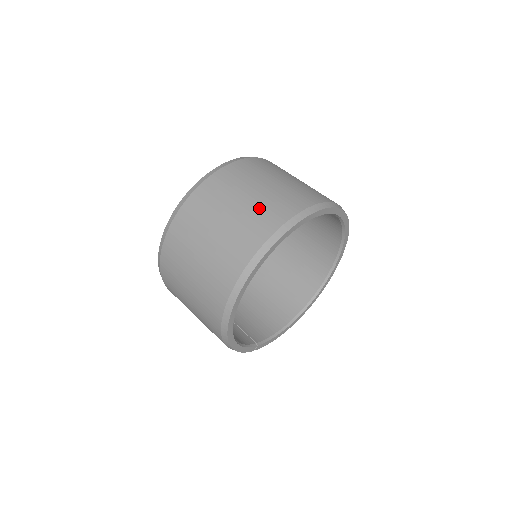
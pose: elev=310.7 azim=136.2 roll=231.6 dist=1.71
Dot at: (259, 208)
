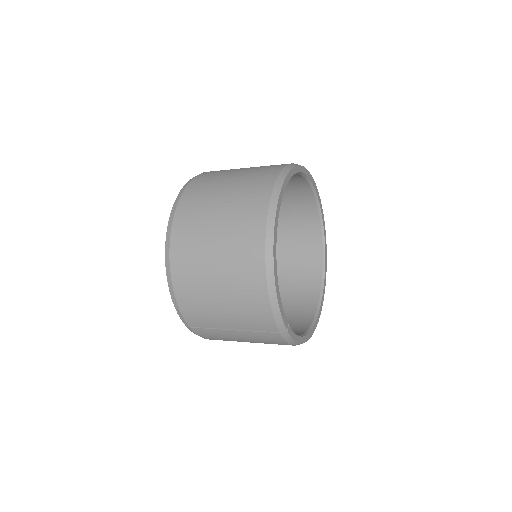
Dot at: occluded
